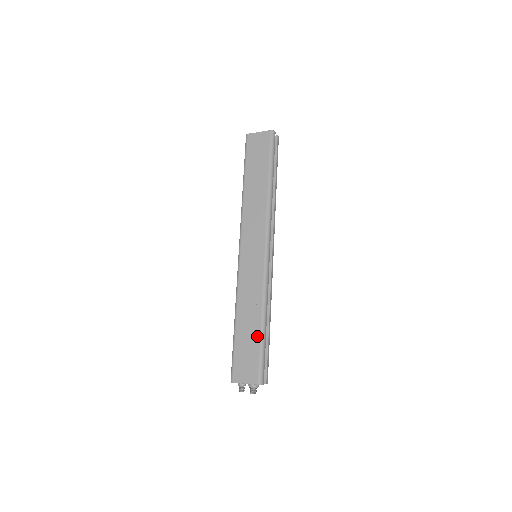
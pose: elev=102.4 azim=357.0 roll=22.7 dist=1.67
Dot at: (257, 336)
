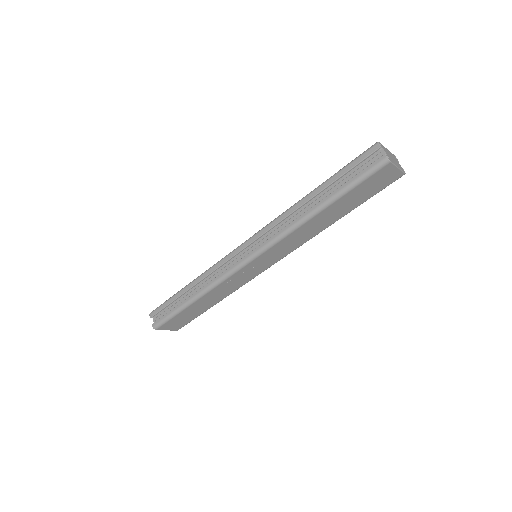
Dot at: (204, 311)
